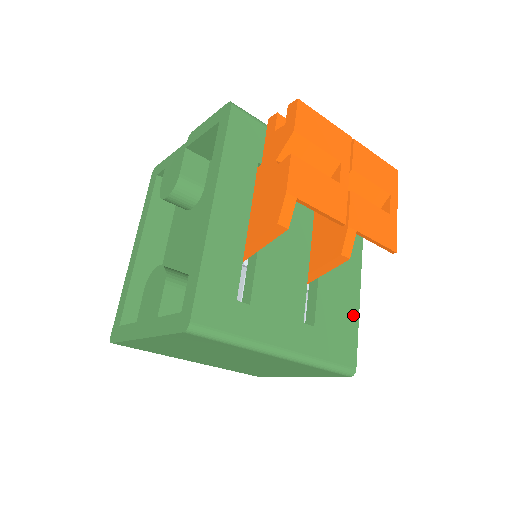
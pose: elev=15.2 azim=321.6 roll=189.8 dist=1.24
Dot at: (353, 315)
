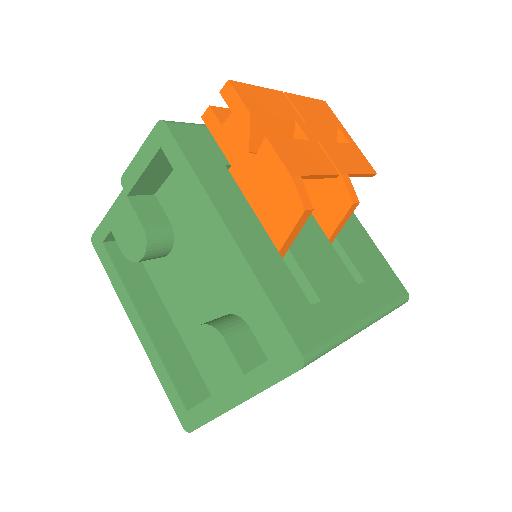
Dot at: (374, 250)
